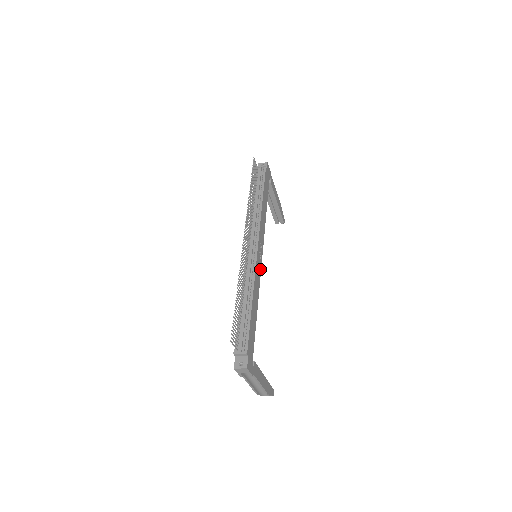
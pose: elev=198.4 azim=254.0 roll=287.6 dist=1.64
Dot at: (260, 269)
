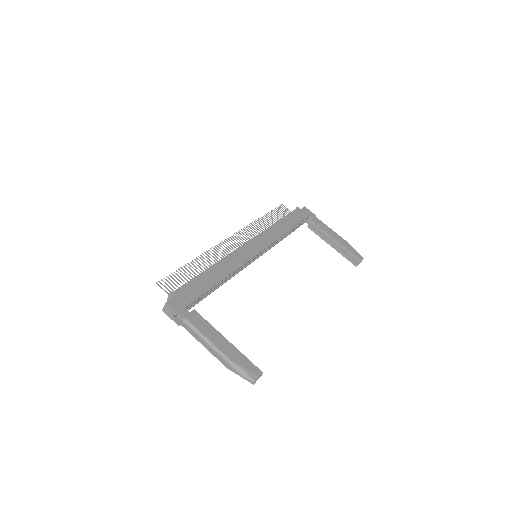
Dot at: (248, 258)
